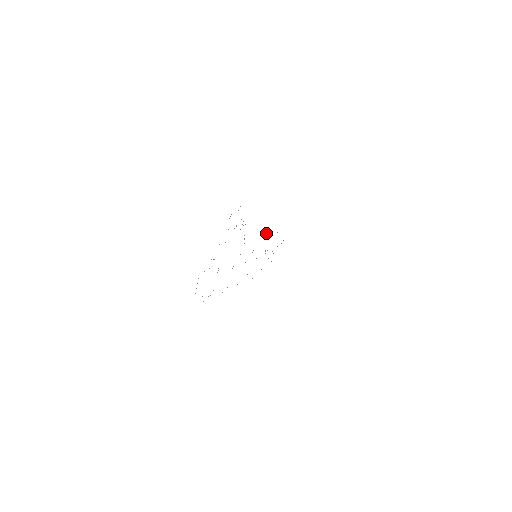
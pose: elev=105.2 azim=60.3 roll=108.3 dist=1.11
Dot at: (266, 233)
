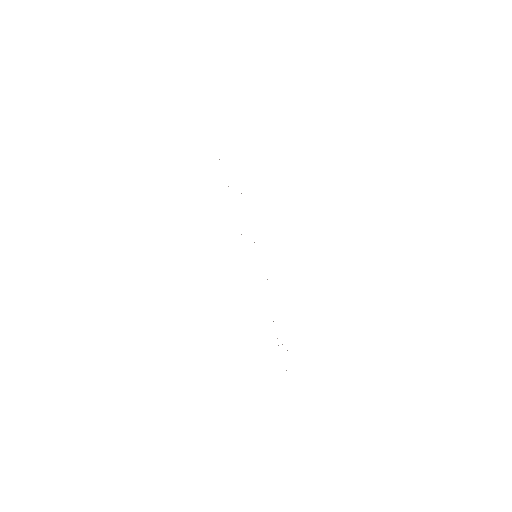
Dot at: occluded
